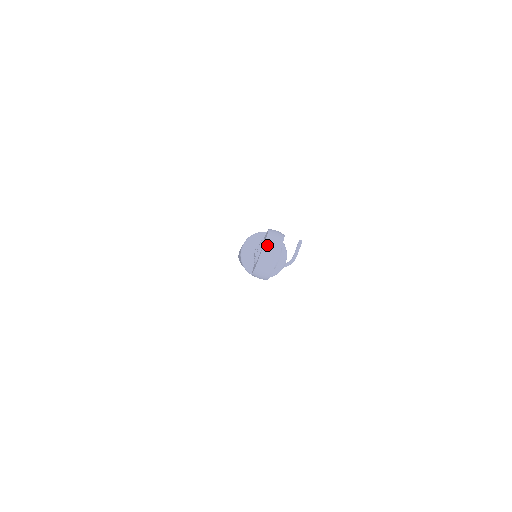
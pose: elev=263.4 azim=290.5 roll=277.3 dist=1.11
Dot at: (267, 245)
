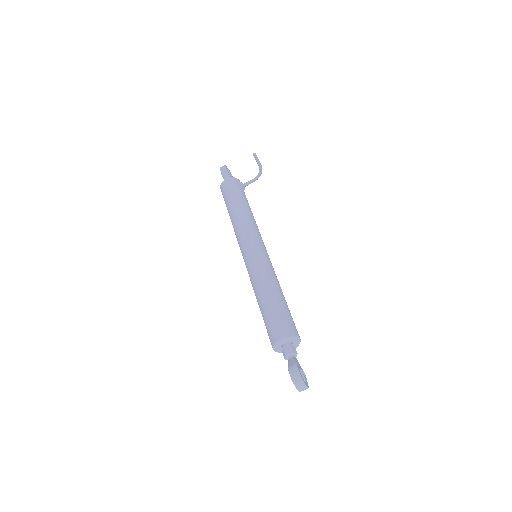
Dot at: (298, 389)
